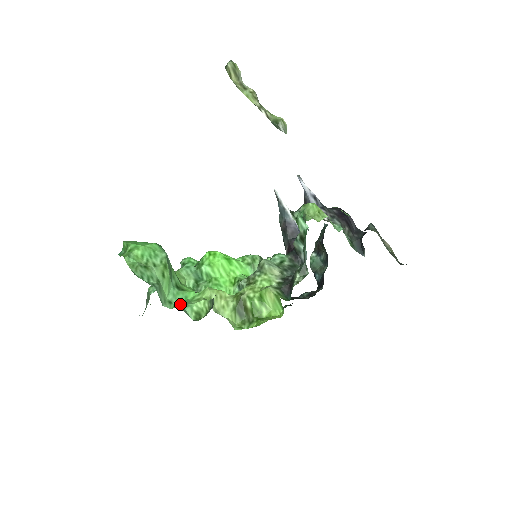
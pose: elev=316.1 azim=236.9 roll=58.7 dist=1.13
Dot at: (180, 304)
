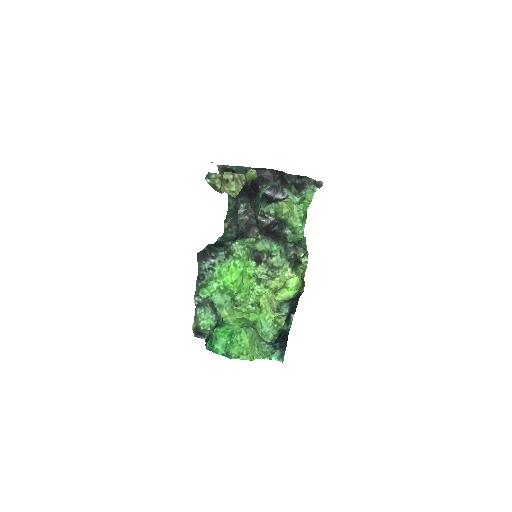
Dot at: (269, 330)
